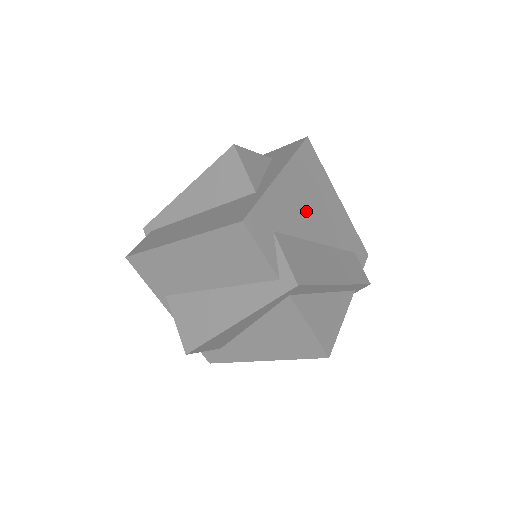
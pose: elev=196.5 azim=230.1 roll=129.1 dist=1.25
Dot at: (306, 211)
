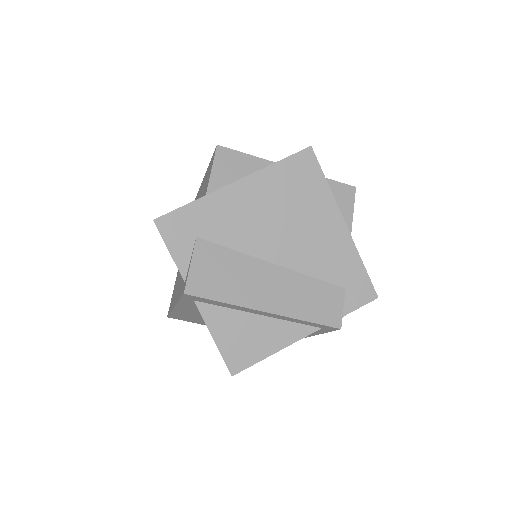
Dot at: (265, 226)
